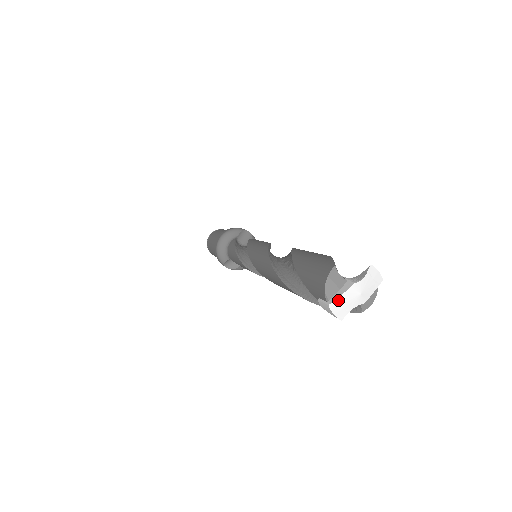
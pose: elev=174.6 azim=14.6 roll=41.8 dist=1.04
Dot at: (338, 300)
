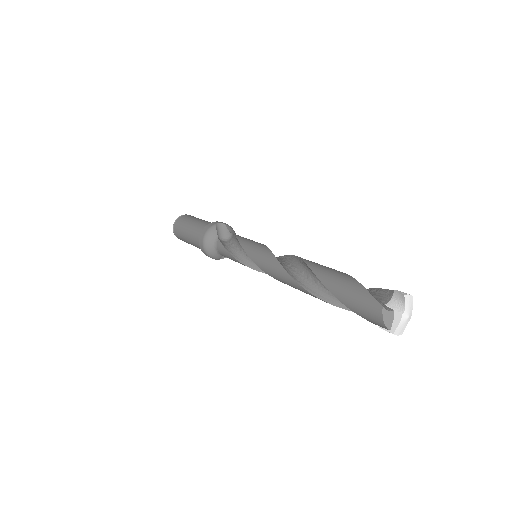
Dot at: (397, 328)
